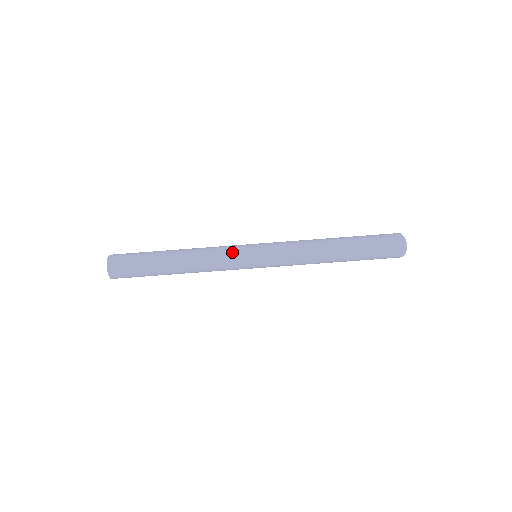
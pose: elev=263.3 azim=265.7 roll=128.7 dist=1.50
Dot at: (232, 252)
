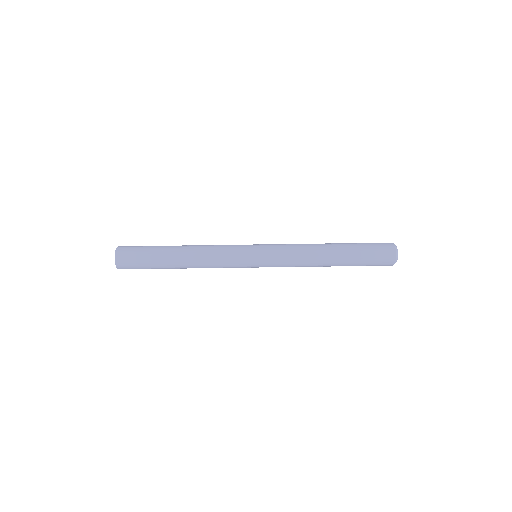
Dot at: (234, 247)
